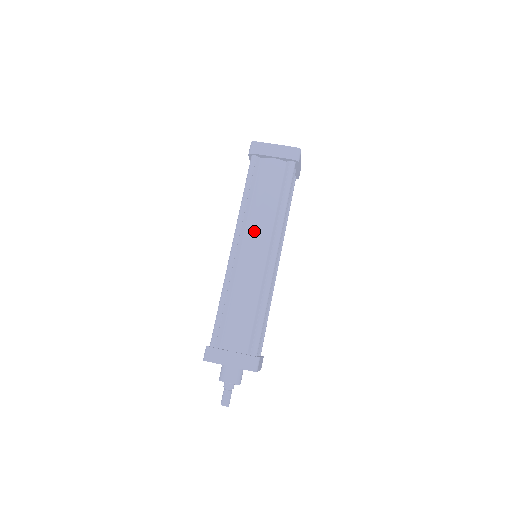
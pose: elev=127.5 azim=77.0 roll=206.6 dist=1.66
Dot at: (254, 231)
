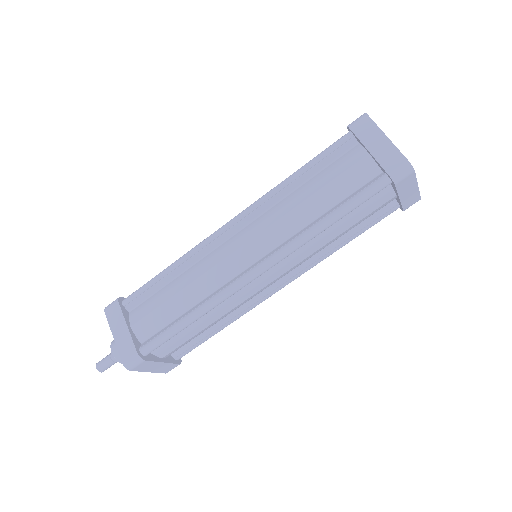
Dot at: (264, 224)
